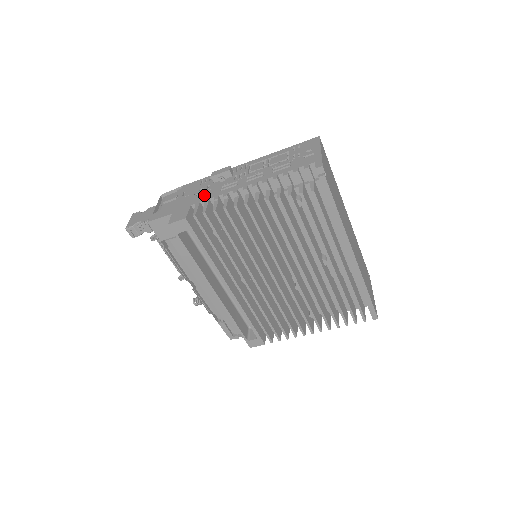
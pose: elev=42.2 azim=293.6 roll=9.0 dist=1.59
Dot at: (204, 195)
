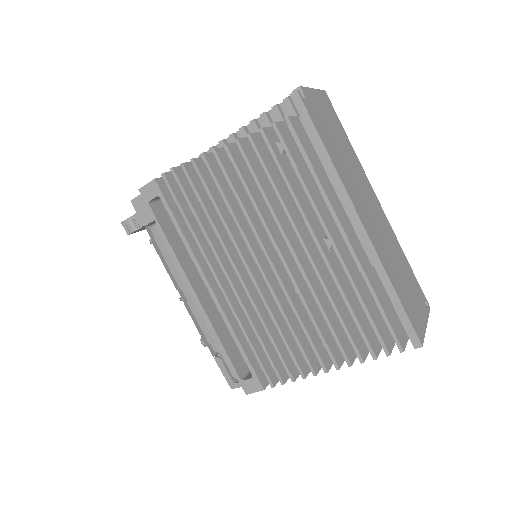
Dot at: occluded
